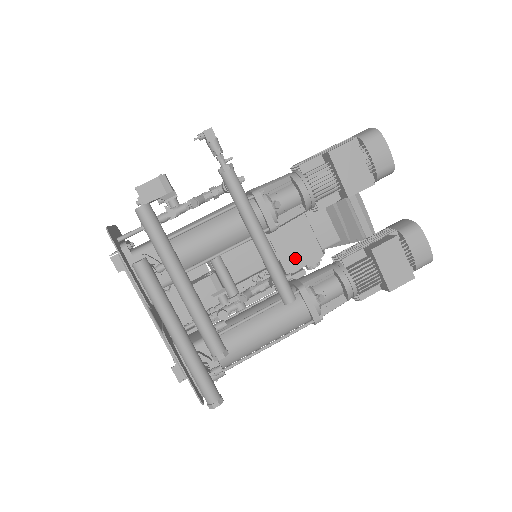
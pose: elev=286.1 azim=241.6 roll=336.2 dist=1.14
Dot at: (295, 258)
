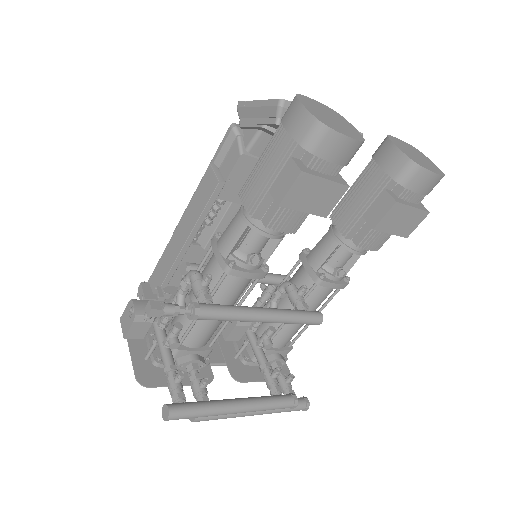
Dot at: occluded
